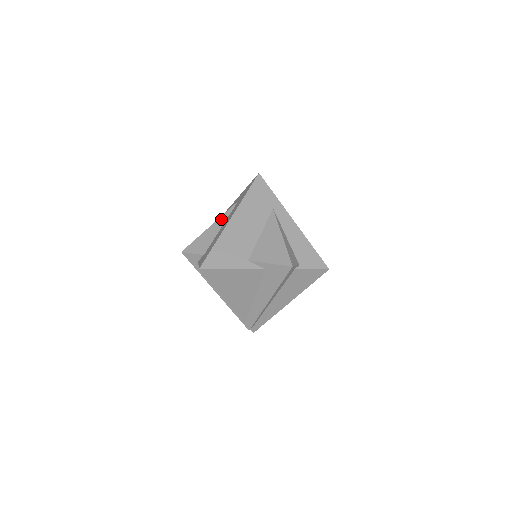
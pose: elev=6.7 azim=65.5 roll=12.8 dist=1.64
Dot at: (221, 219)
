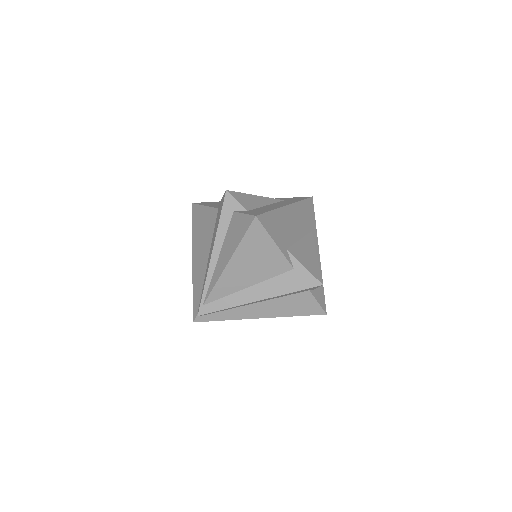
Dot at: (268, 199)
